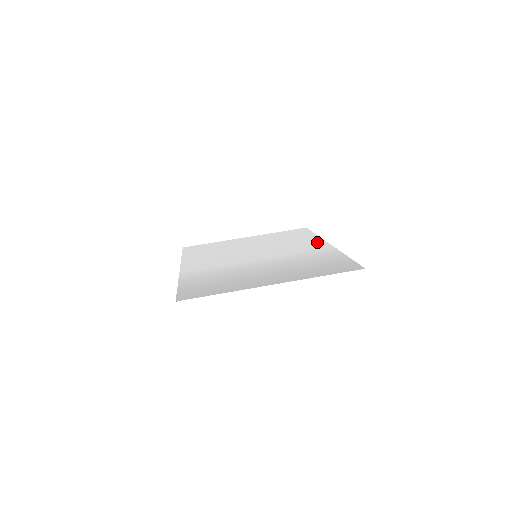
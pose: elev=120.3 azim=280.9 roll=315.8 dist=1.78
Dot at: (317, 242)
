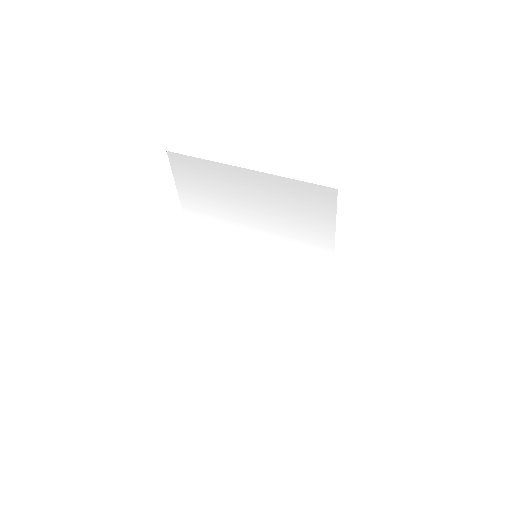
Dot at: (323, 286)
